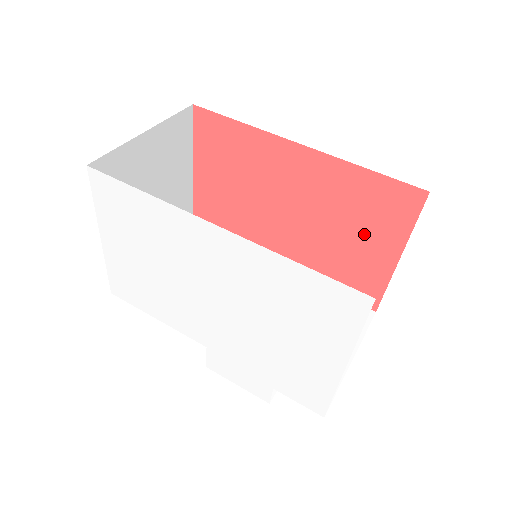
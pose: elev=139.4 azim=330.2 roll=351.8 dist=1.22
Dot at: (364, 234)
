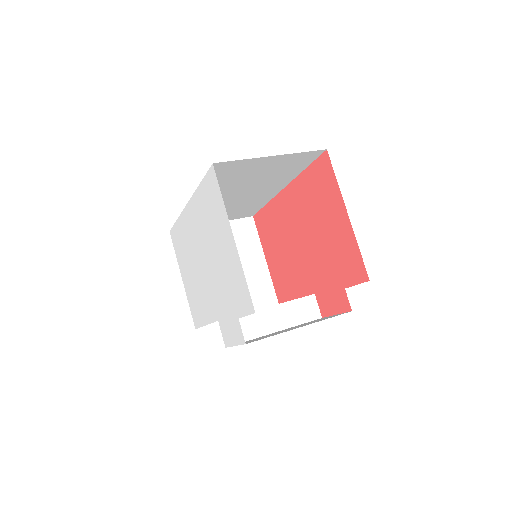
Dot at: (327, 215)
